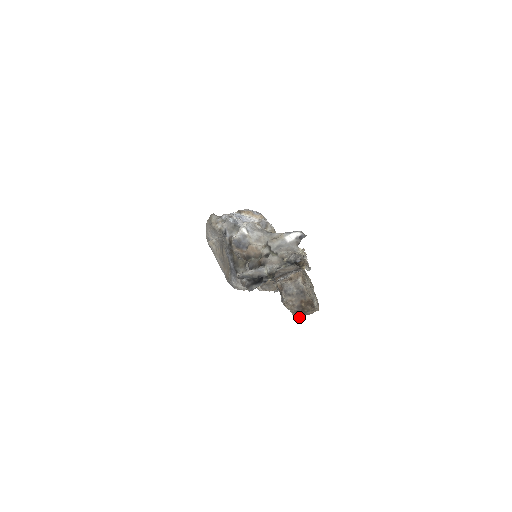
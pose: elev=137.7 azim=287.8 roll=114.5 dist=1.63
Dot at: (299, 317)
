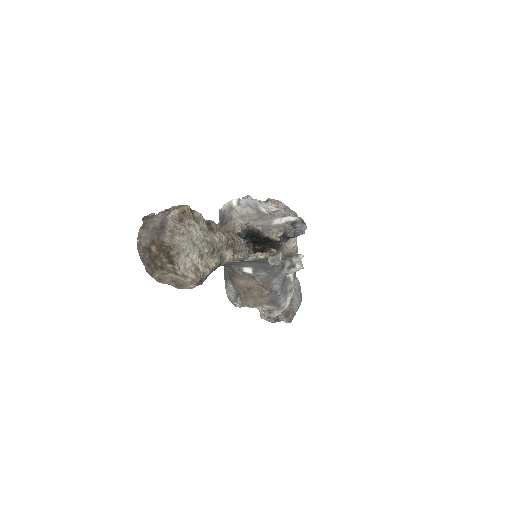
Dot at: (153, 277)
